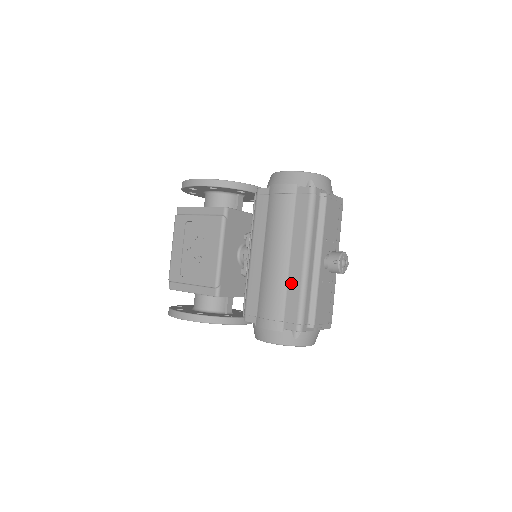
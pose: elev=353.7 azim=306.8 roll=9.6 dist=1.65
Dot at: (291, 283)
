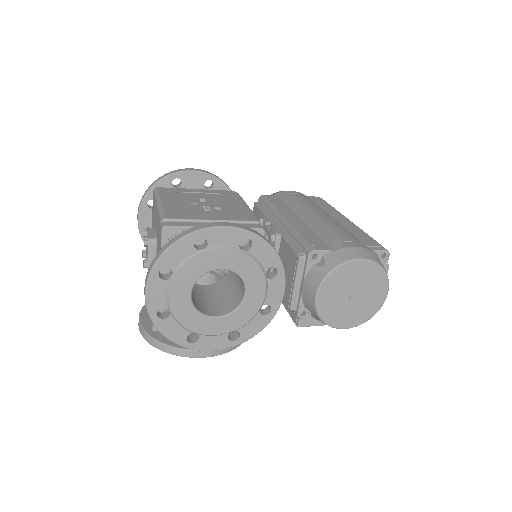
Dot at: (349, 228)
